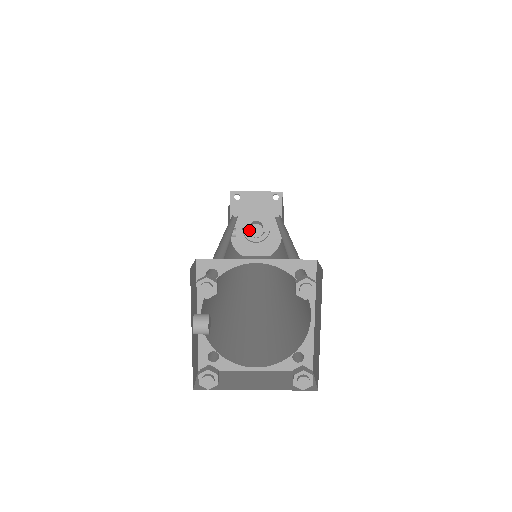
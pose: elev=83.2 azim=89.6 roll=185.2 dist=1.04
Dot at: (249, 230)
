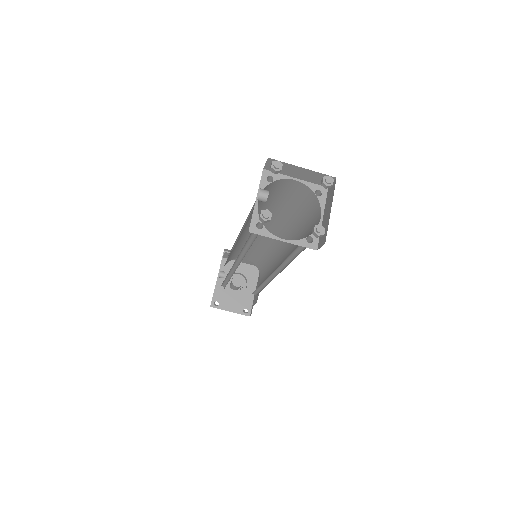
Dot at: (232, 280)
